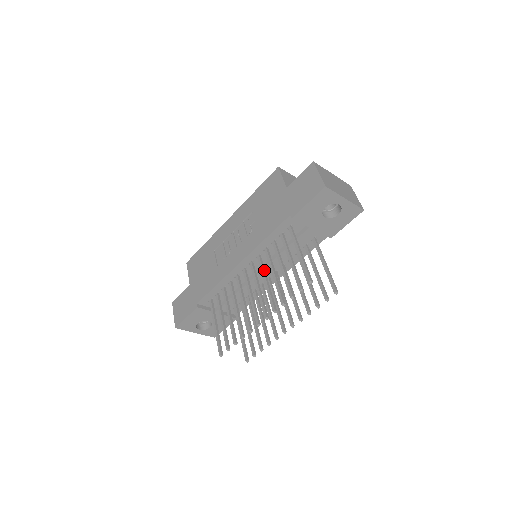
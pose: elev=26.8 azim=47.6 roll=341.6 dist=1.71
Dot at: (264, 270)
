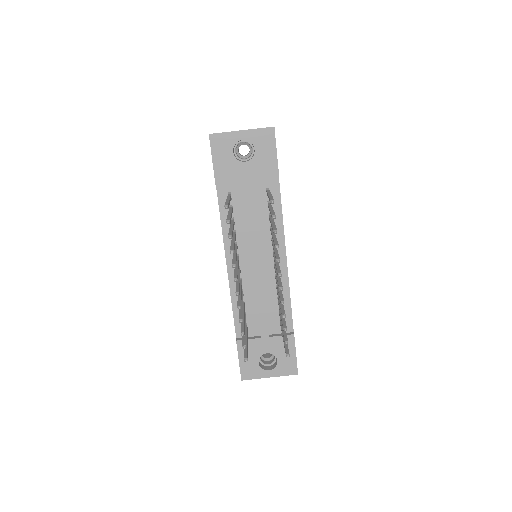
Dot at: (235, 249)
